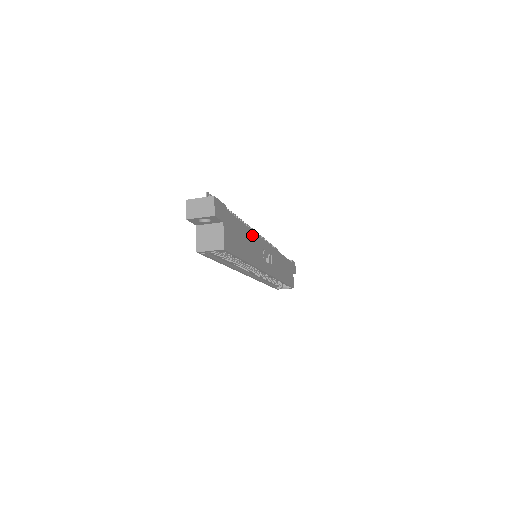
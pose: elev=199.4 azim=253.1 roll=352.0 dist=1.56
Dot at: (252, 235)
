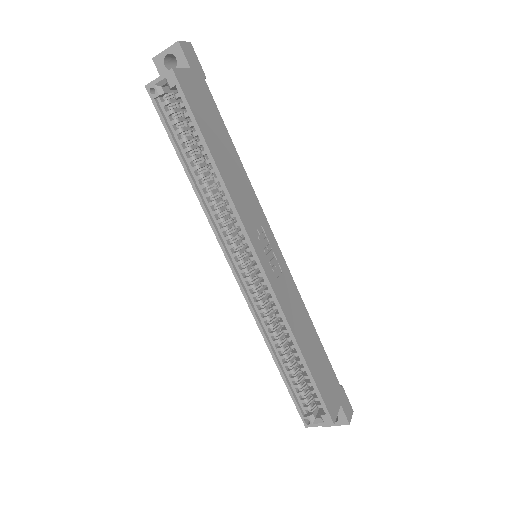
Dot at: (245, 178)
